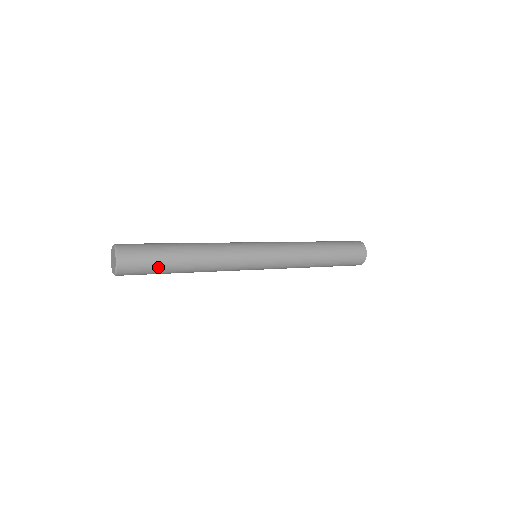
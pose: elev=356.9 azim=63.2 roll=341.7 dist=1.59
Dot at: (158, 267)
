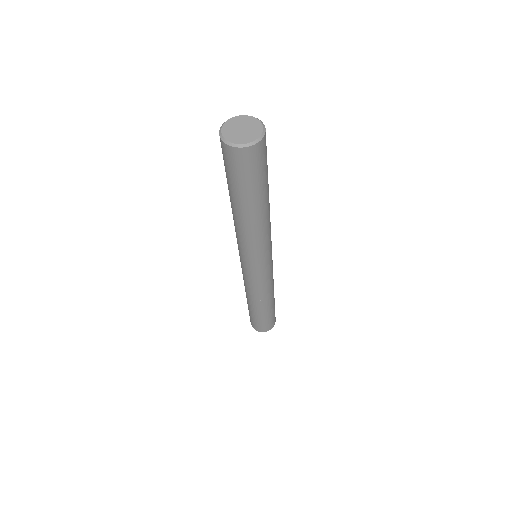
Dot at: occluded
